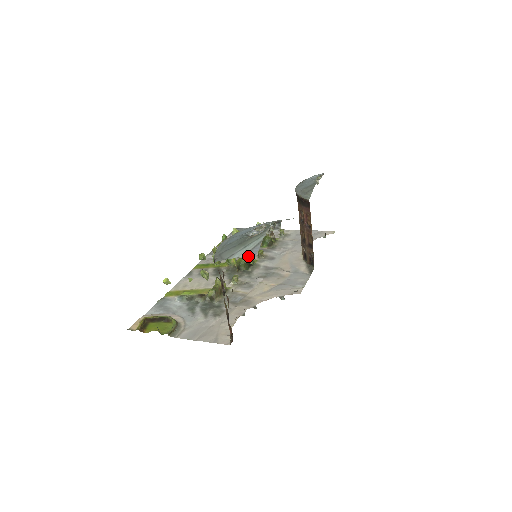
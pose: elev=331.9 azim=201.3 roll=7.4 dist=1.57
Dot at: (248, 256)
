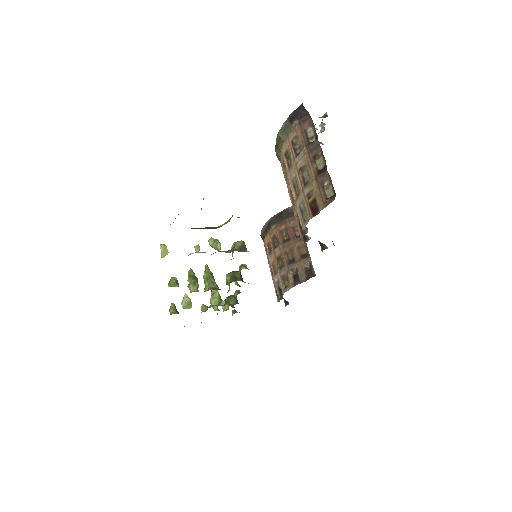
Dot at: occluded
